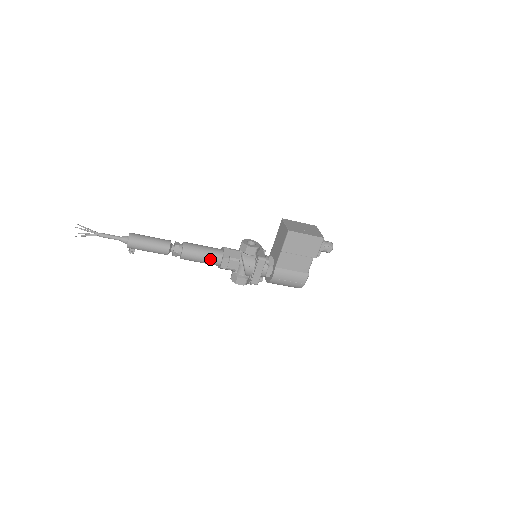
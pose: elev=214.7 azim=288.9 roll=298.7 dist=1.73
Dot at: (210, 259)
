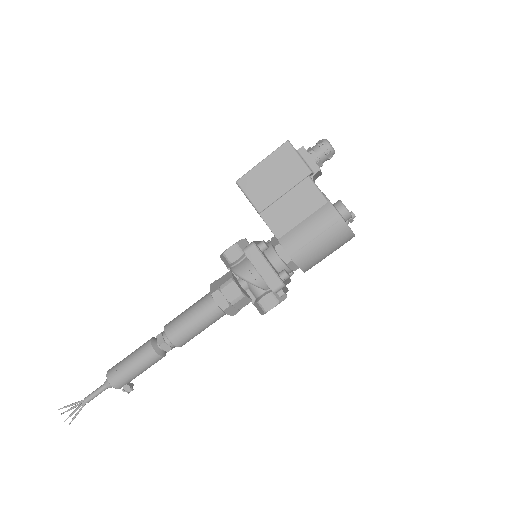
Dot at: (202, 313)
